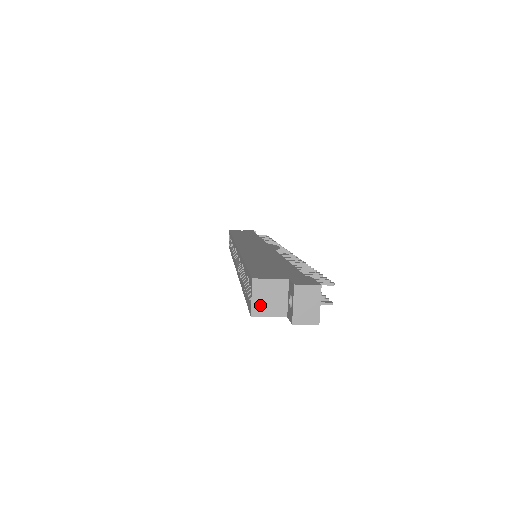
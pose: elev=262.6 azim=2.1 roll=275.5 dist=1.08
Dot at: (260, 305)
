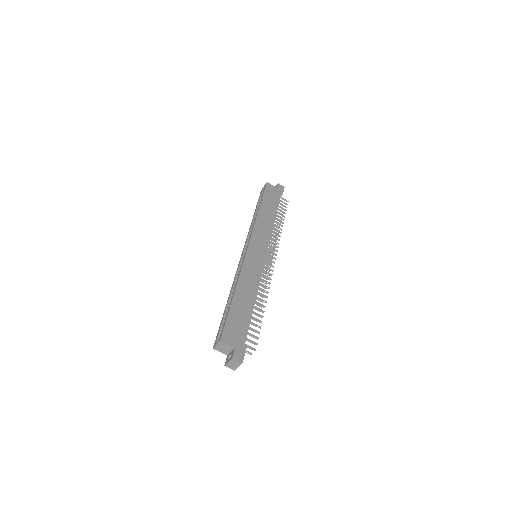
Dot at: (218, 348)
